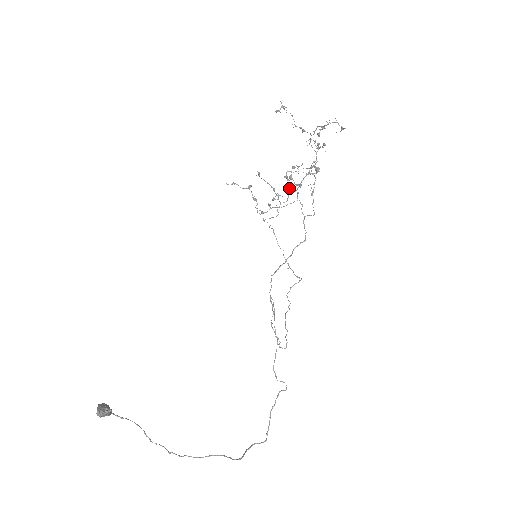
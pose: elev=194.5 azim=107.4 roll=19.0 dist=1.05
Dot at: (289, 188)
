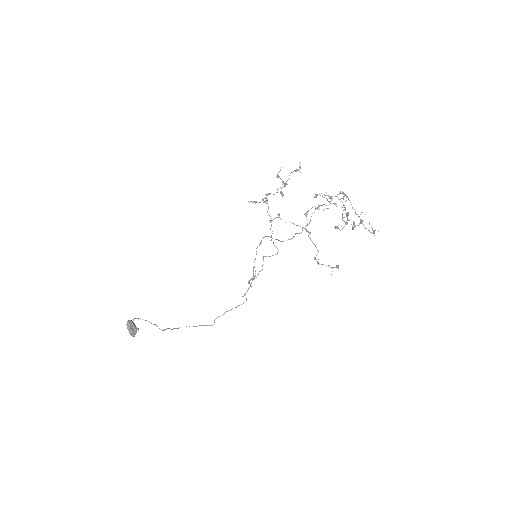
Dot at: occluded
